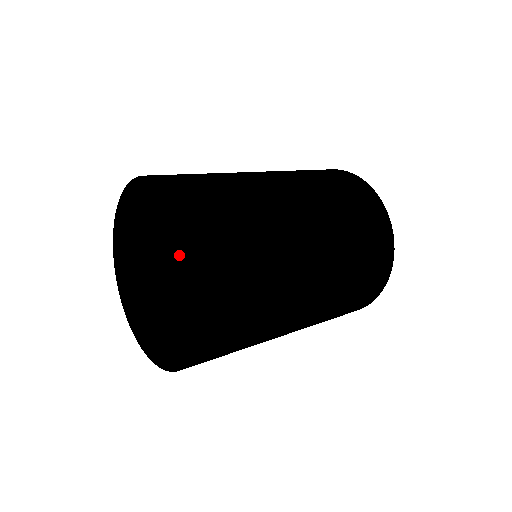
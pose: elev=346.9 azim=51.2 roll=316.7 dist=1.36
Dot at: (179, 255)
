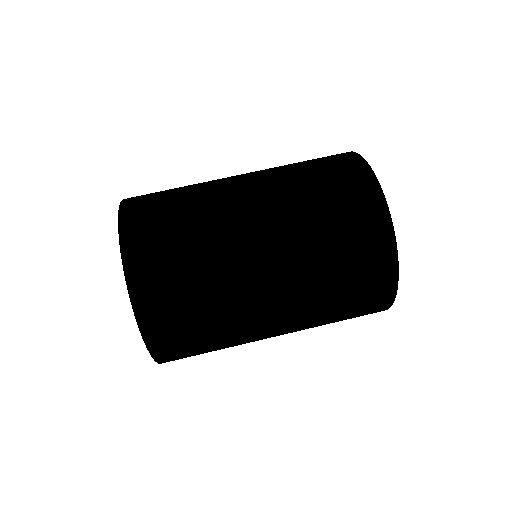
Dot at: occluded
